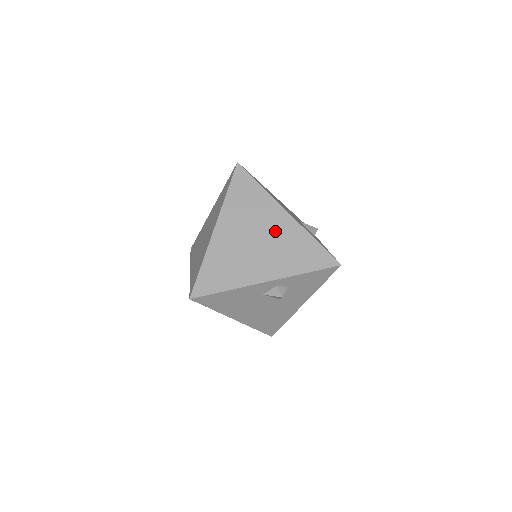
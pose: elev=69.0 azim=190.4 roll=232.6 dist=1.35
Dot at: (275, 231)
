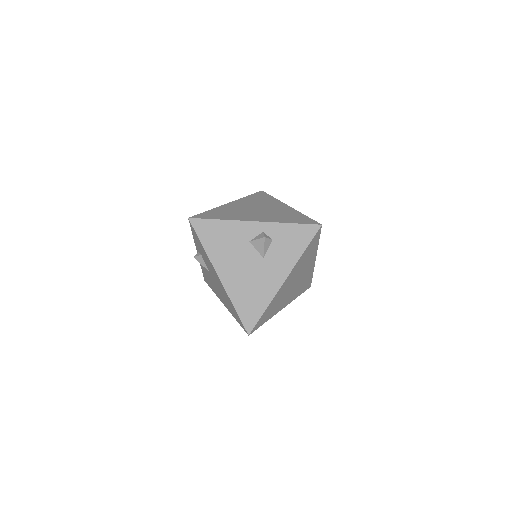
Dot at: (274, 209)
